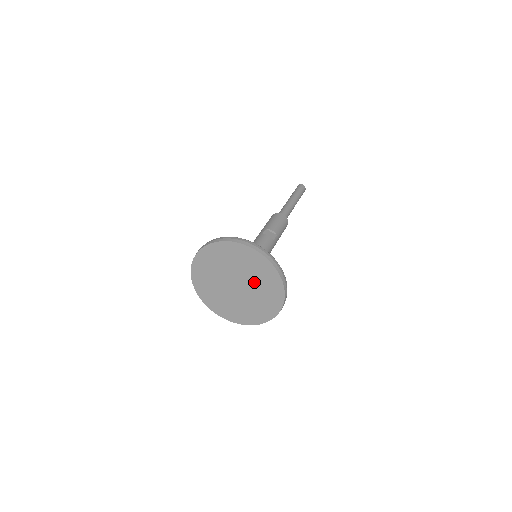
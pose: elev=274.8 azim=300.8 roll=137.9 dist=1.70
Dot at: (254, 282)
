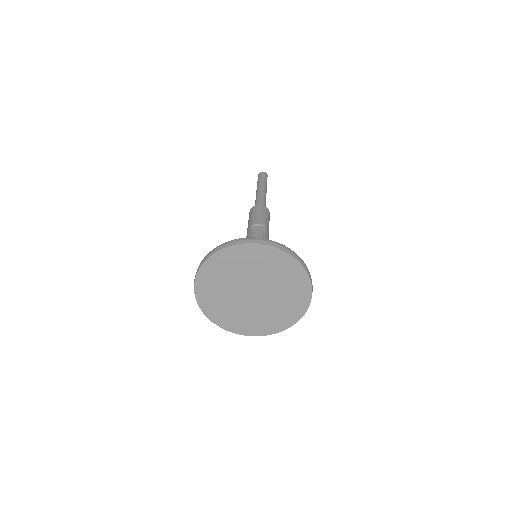
Dot at: (270, 279)
